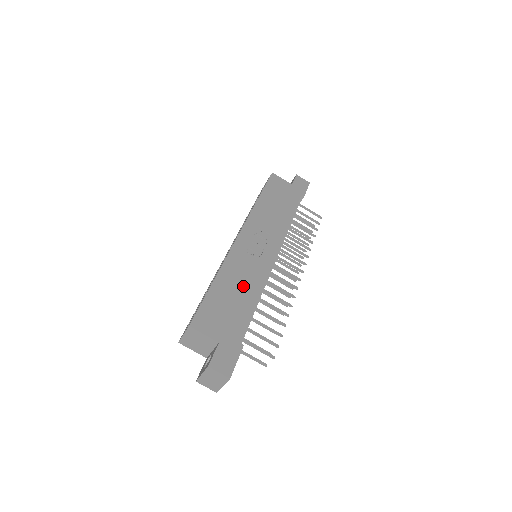
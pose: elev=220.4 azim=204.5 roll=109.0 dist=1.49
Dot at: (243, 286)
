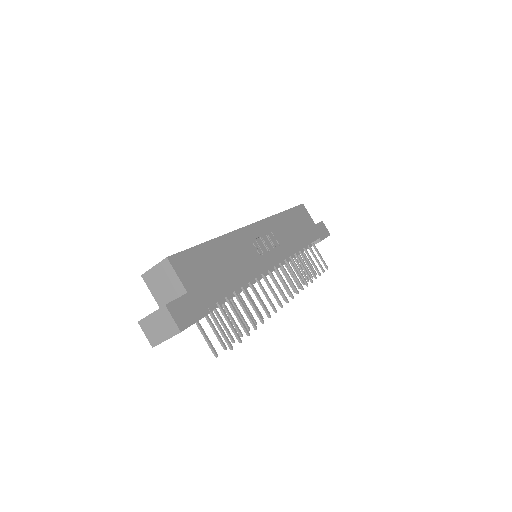
Dot at: (235, 265)
